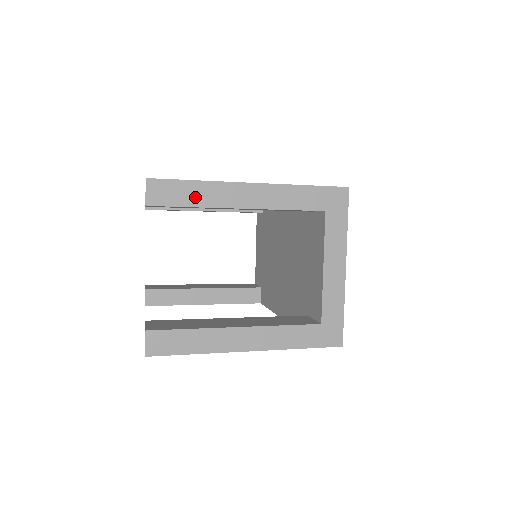
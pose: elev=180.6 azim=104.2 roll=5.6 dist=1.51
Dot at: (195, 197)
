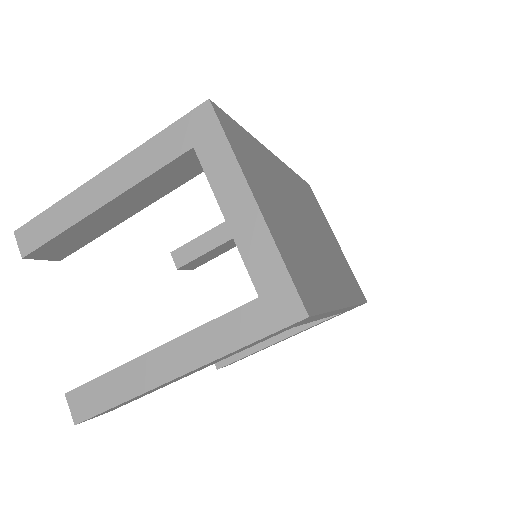
Dot at: (57, 223)
